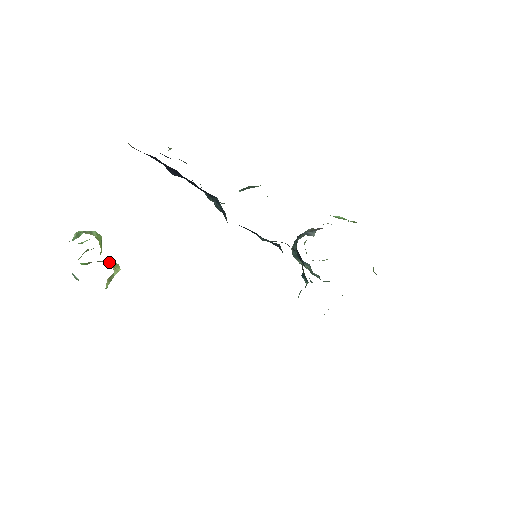
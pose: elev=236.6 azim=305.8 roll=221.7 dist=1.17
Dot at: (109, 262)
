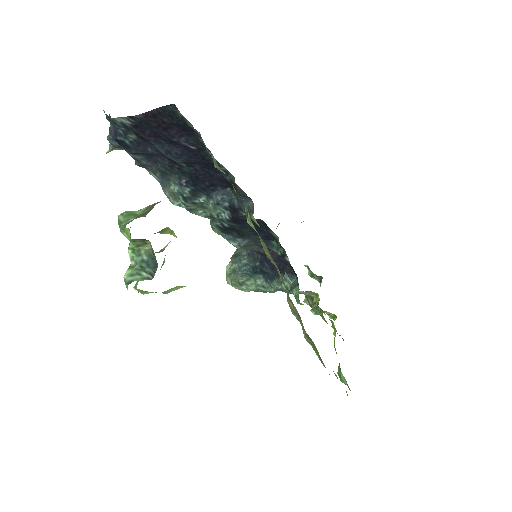
Dot at: occluded
